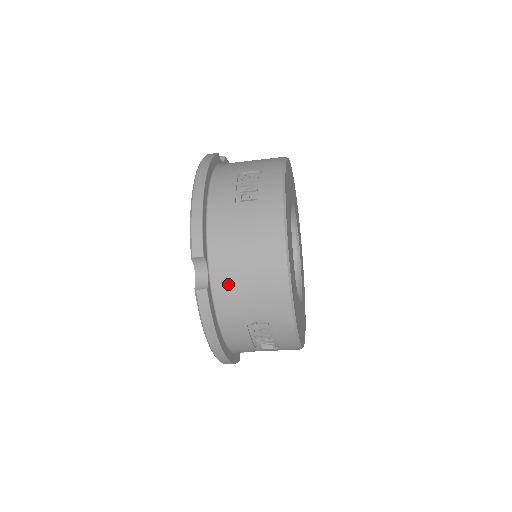
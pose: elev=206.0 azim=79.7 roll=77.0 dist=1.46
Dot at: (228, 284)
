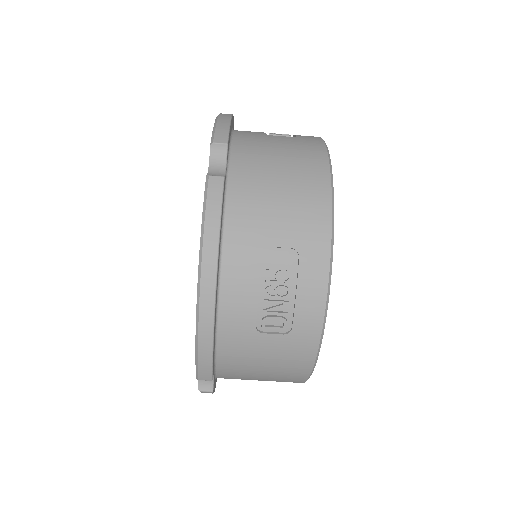
Dot at: (250, 189)
